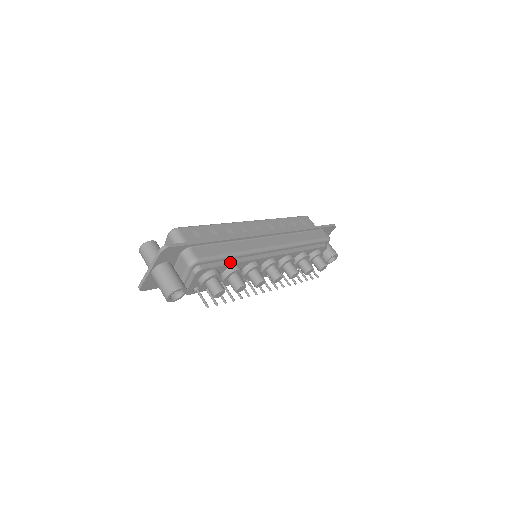
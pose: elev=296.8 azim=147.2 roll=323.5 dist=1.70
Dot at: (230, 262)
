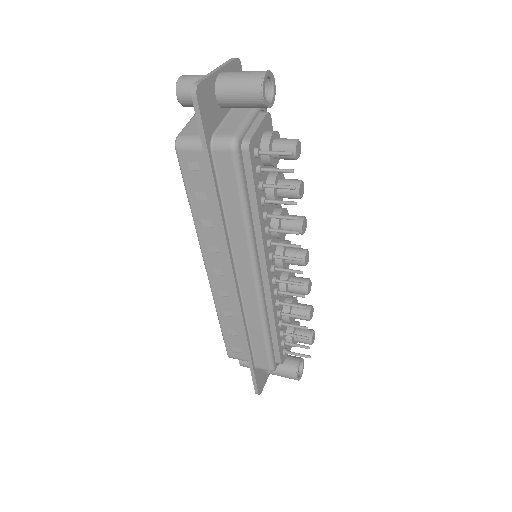
Dot at: occluded
